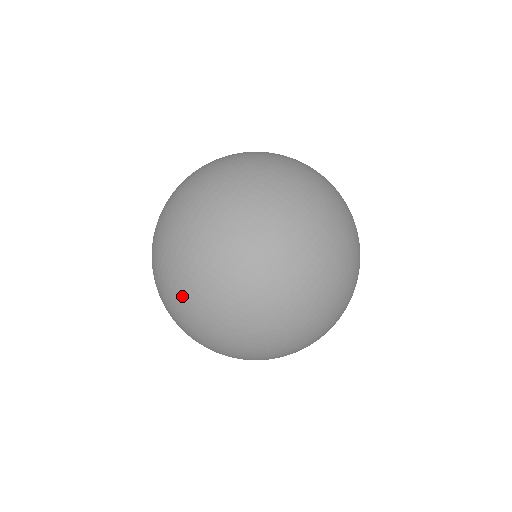
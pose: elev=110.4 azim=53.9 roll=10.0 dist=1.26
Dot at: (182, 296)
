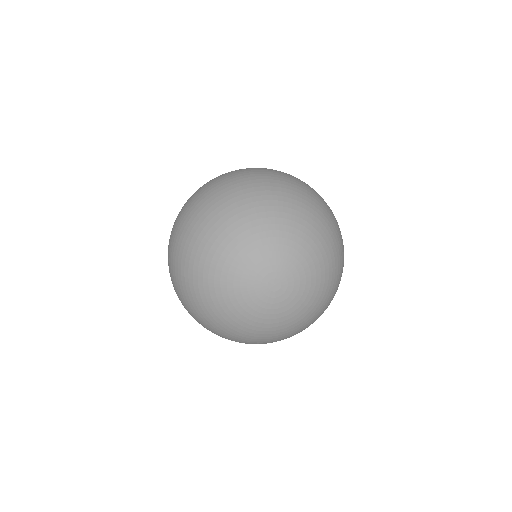
Dot at: occluded
